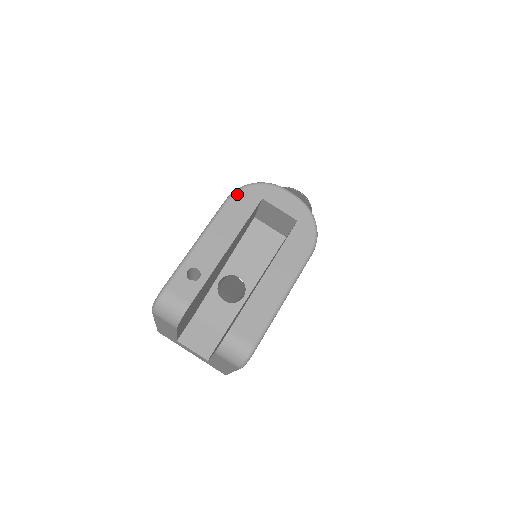
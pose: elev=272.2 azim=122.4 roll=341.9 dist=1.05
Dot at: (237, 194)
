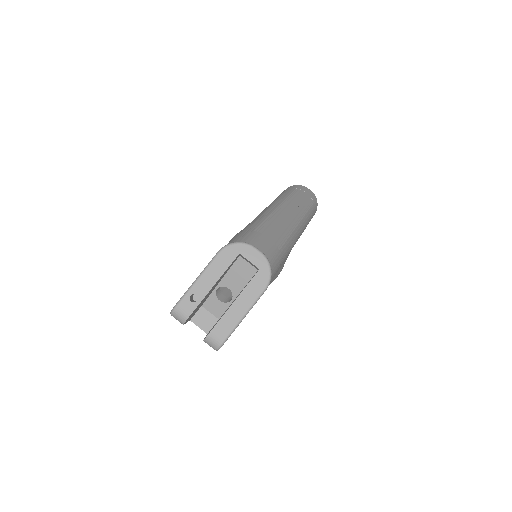
Dot at: (224, 250)
